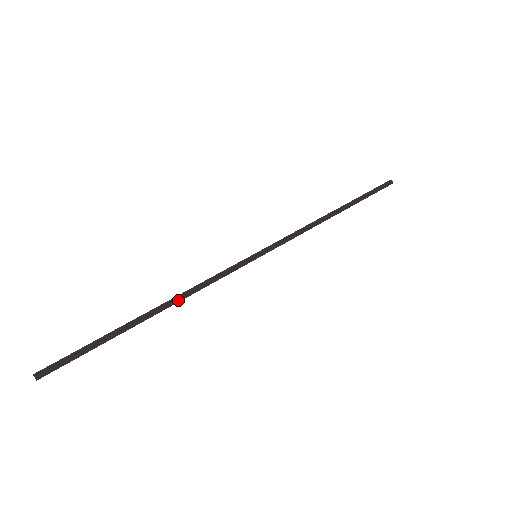
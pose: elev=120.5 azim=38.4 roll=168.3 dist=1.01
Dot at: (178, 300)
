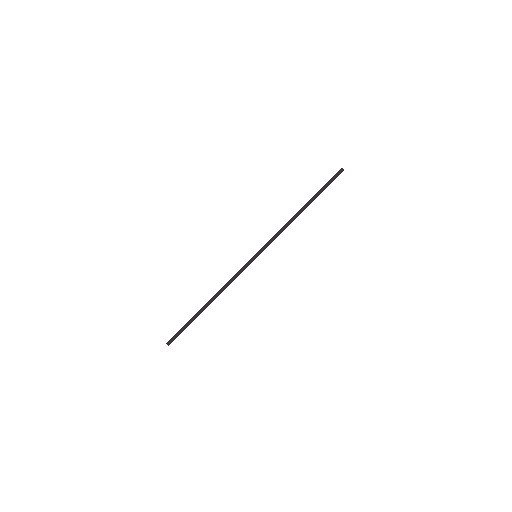
Dot at: occluded
